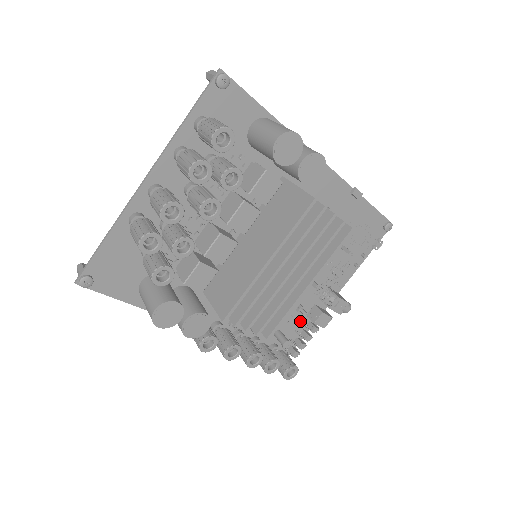
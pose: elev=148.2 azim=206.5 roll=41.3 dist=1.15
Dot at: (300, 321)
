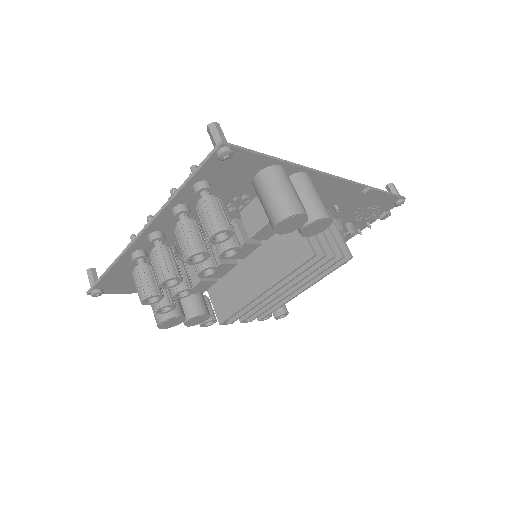
Dot at: occluded
